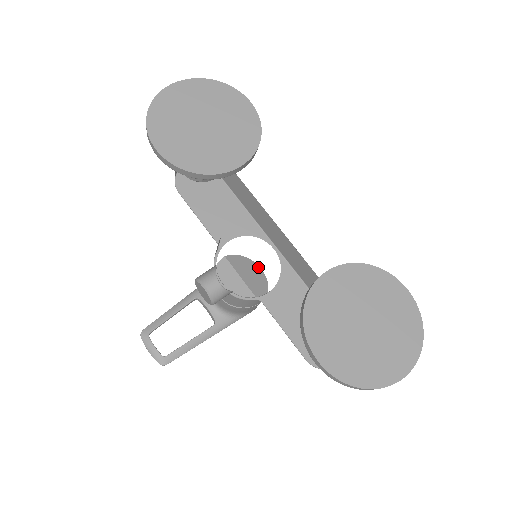
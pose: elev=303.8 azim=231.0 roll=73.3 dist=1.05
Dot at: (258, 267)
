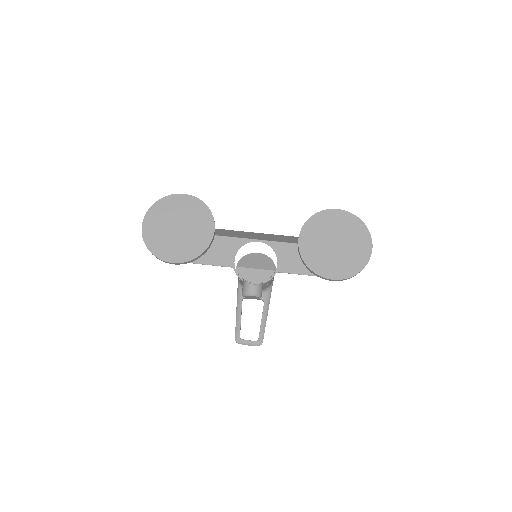
Dot at: (256, 254)
